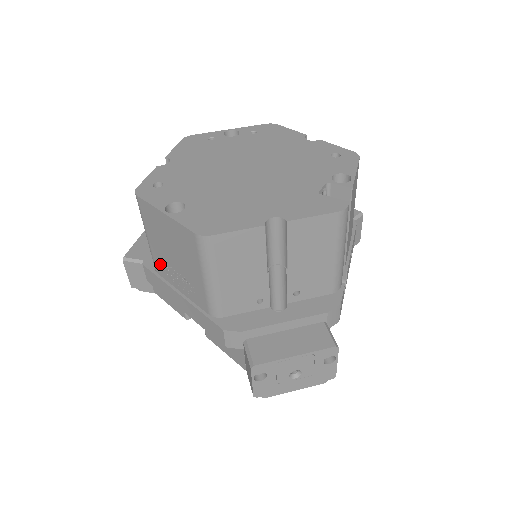
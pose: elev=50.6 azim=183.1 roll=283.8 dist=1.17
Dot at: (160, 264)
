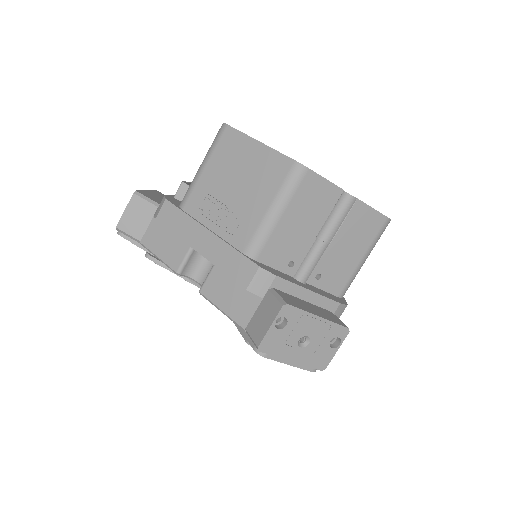
Dot at: (199, 198)
